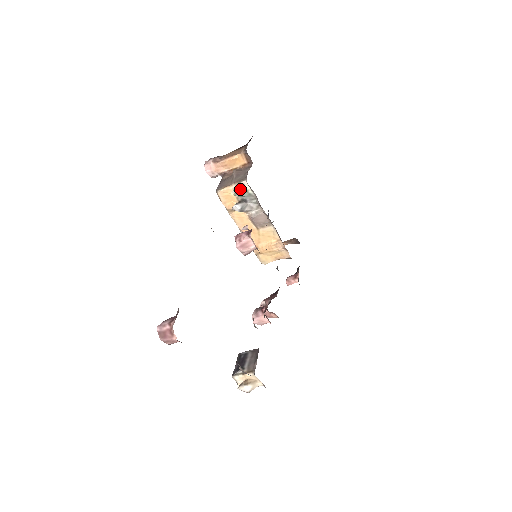
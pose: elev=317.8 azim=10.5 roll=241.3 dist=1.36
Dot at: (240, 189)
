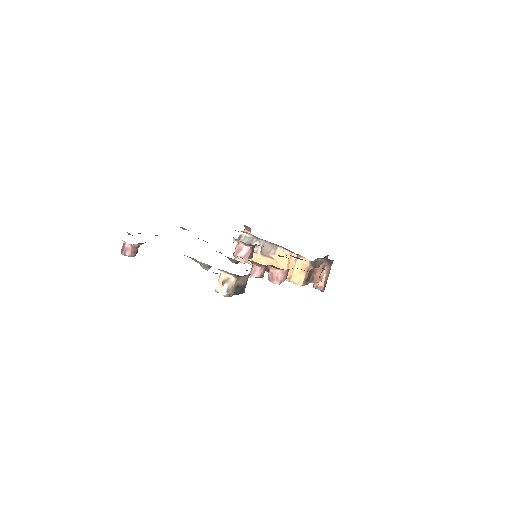
Dot at: (241, 239)
